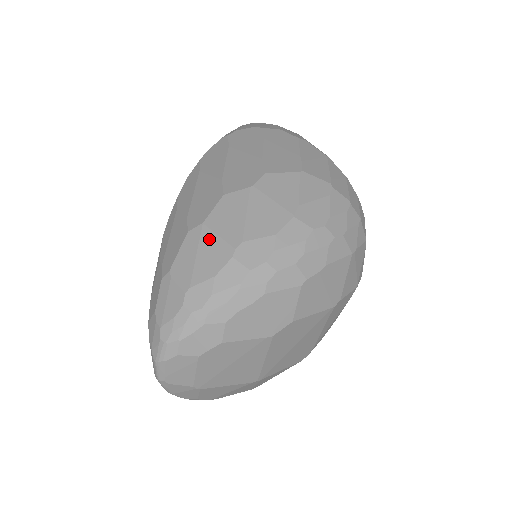
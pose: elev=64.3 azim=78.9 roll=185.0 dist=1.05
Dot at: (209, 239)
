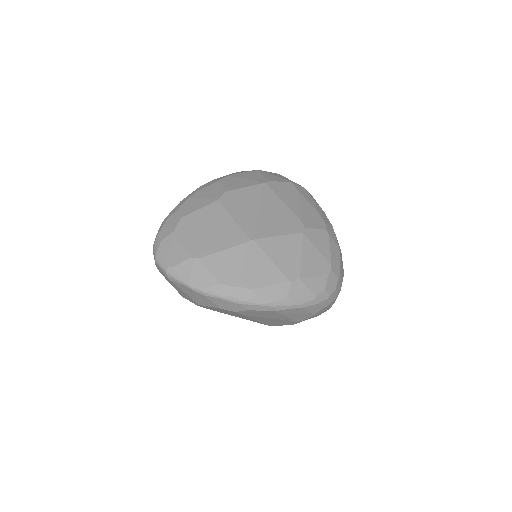
Dot at: occluded
